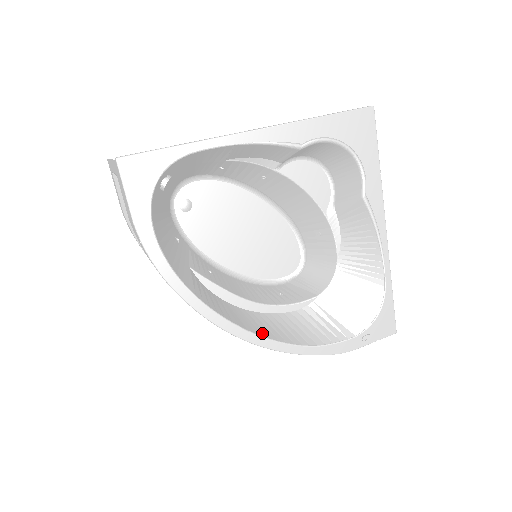
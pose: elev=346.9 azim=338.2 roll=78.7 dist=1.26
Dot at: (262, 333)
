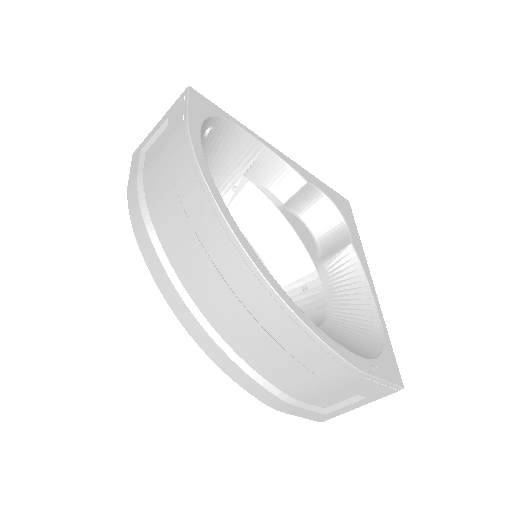
Dot at: occluded
